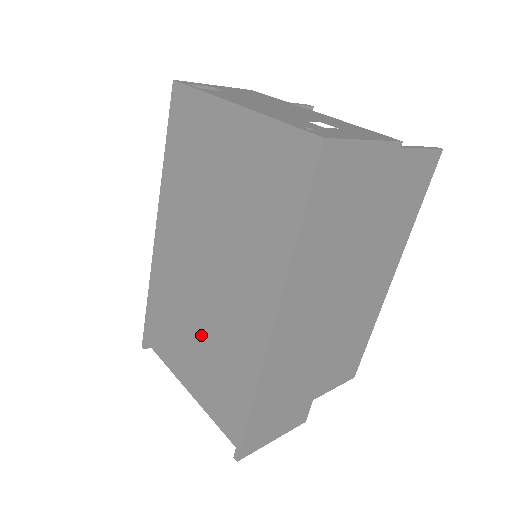
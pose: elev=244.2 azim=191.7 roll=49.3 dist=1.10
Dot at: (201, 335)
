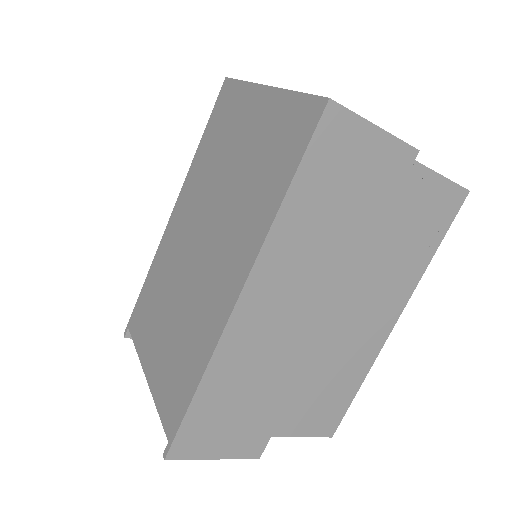
Dot at: (176, 314)
